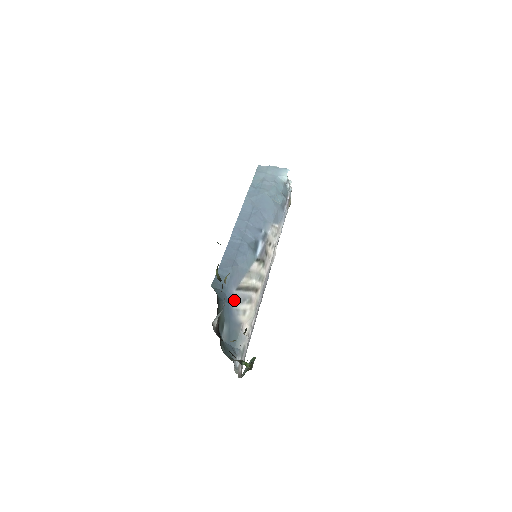
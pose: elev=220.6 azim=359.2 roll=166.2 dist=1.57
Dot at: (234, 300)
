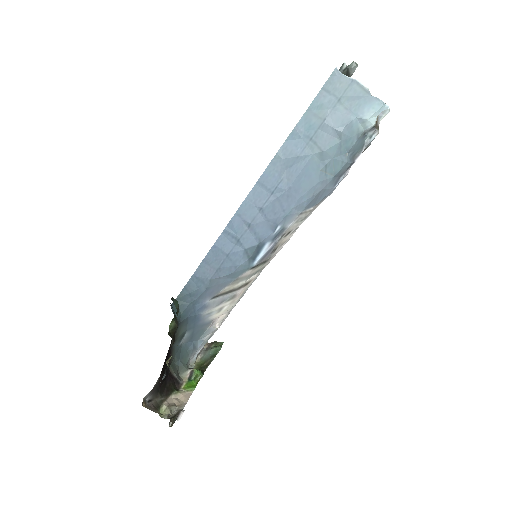
Dot at: (206, 308)
